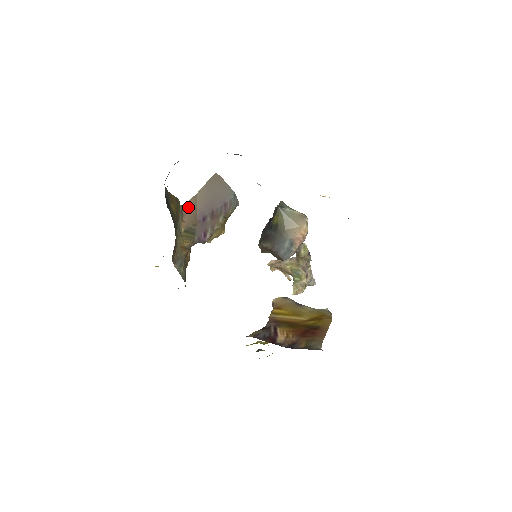
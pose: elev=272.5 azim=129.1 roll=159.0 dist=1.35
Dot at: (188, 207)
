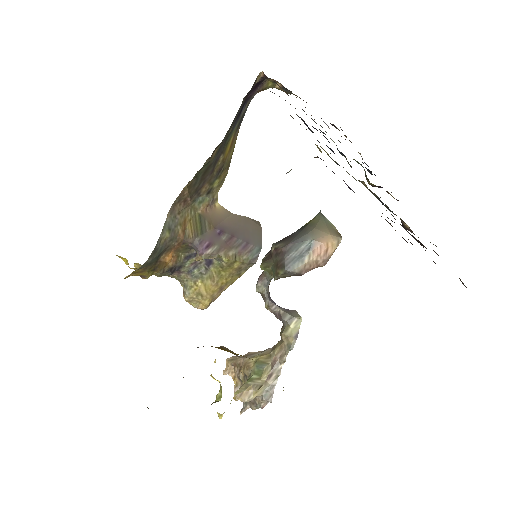
Dot at: (219, 209)
